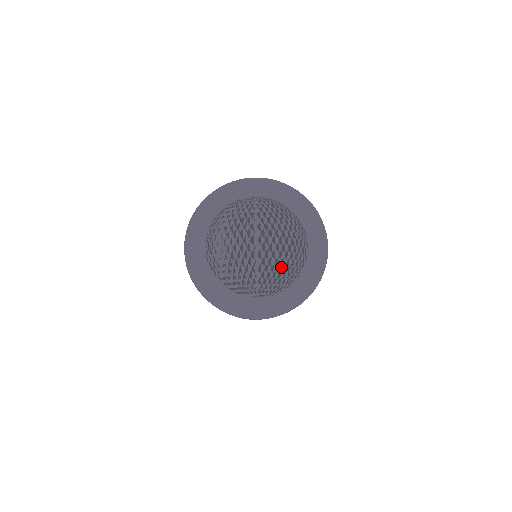
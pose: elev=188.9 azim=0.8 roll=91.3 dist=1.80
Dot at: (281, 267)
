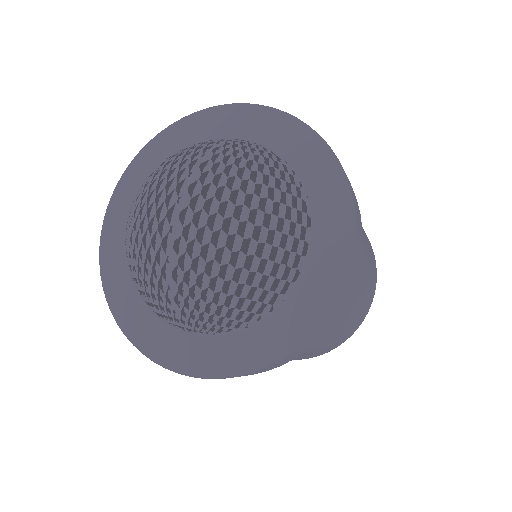
Dot at: (220, 281)
